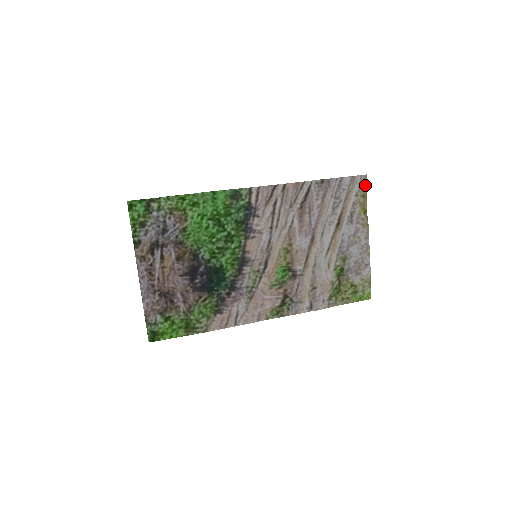
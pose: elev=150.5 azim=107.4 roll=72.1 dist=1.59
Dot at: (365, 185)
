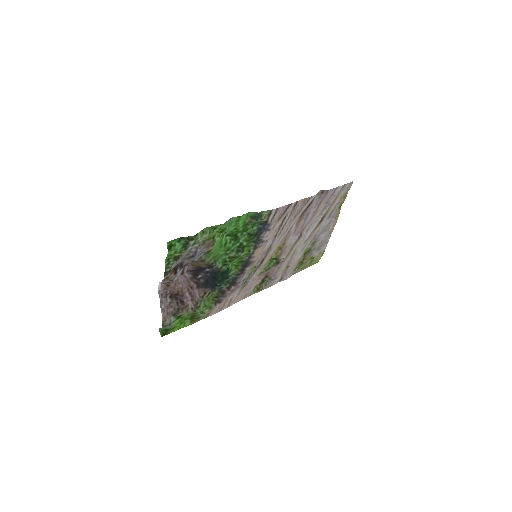
Dot at: (349, 189)
